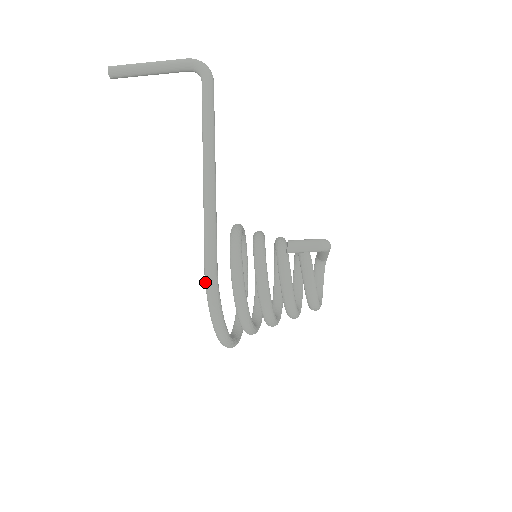
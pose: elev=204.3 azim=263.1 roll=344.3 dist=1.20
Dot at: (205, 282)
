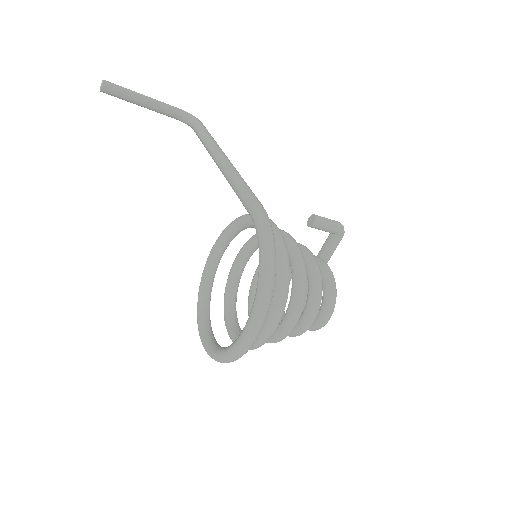
Dot at: (254, 207)
